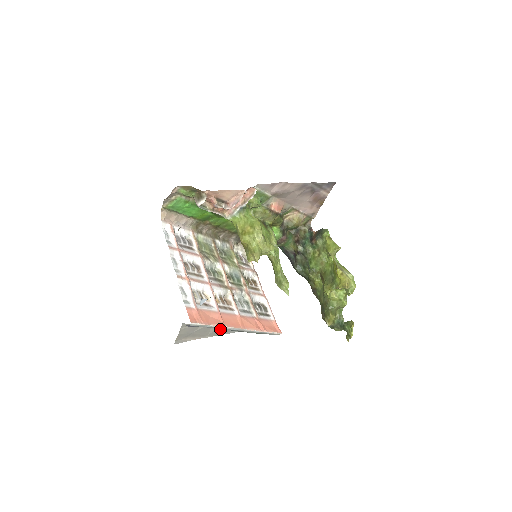
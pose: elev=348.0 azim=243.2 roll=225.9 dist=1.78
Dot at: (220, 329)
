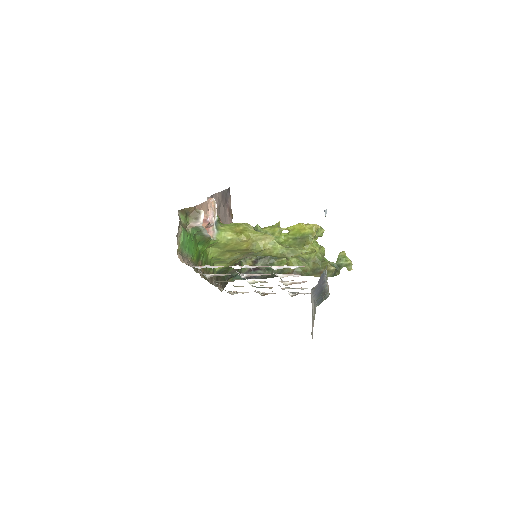
Dot at: (314, 305)
